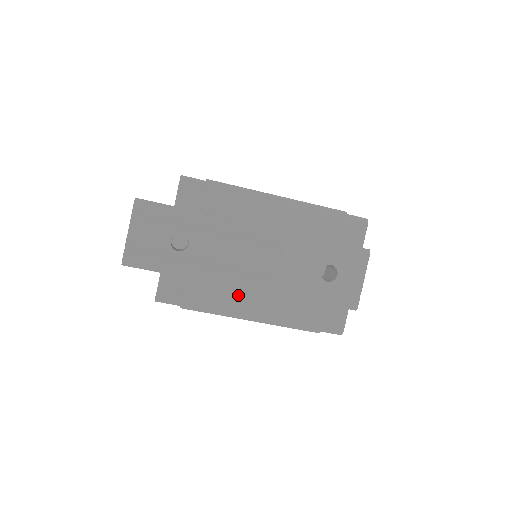
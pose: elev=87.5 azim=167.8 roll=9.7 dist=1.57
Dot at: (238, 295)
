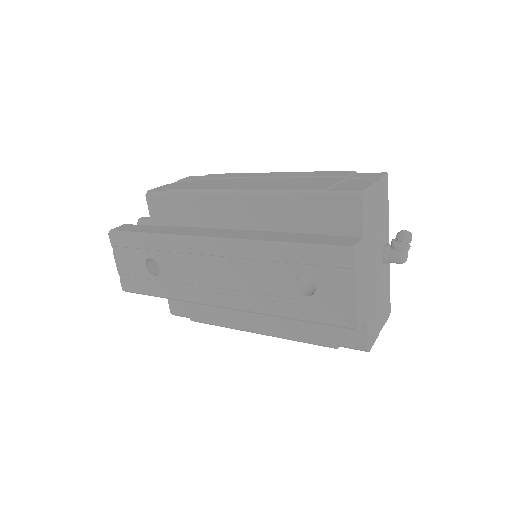
Dot at: occluded
